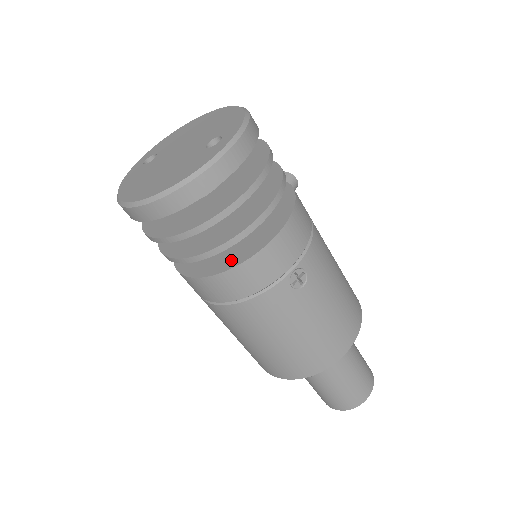
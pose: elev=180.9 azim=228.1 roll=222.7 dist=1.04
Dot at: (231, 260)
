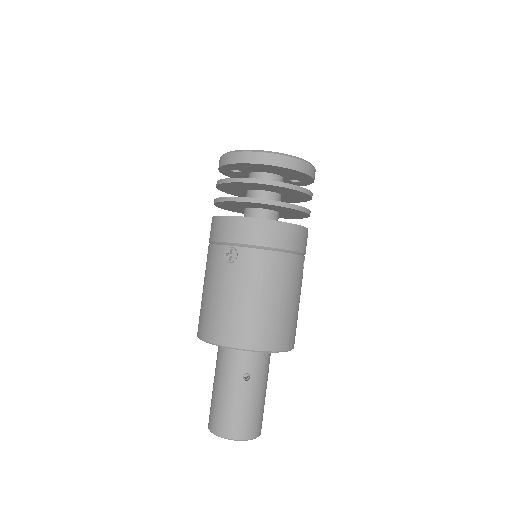
Dot at: occluded
